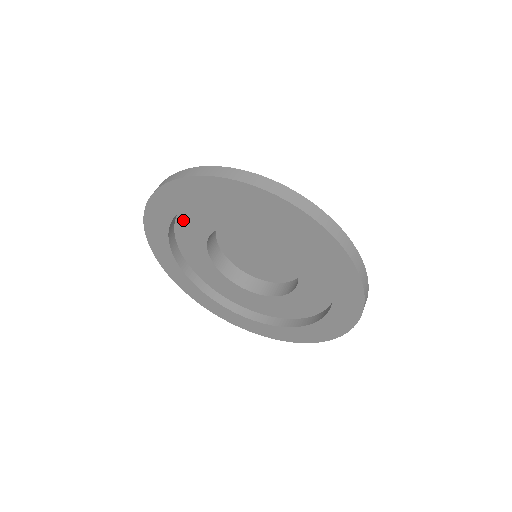
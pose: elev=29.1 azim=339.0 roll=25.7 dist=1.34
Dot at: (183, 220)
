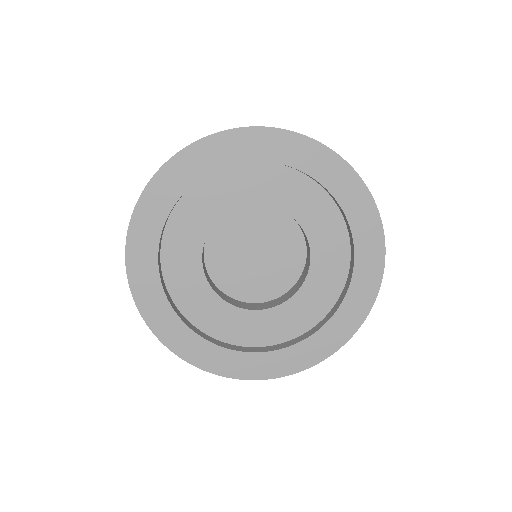
Dot at: (232, 173)
